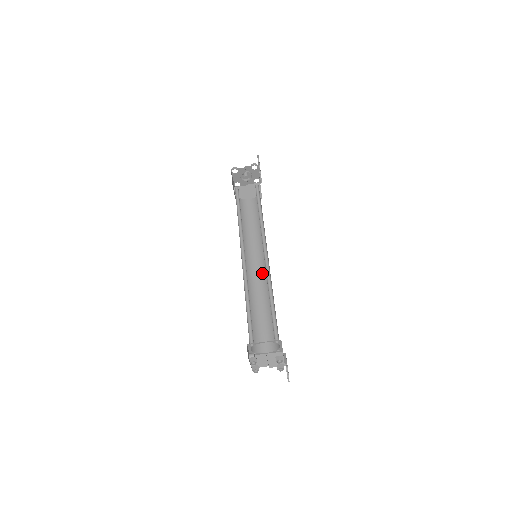
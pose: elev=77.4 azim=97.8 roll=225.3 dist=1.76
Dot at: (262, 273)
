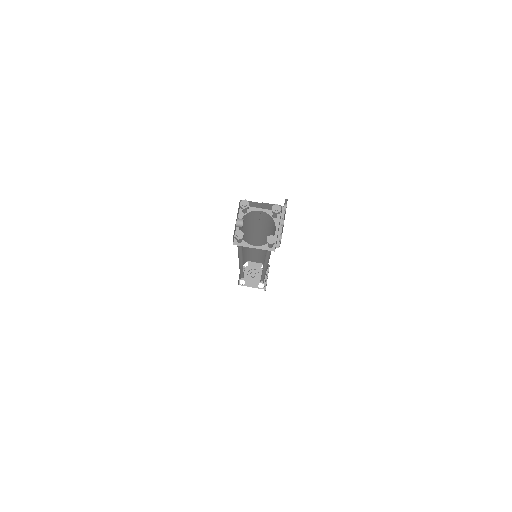
Dot at: occluded
